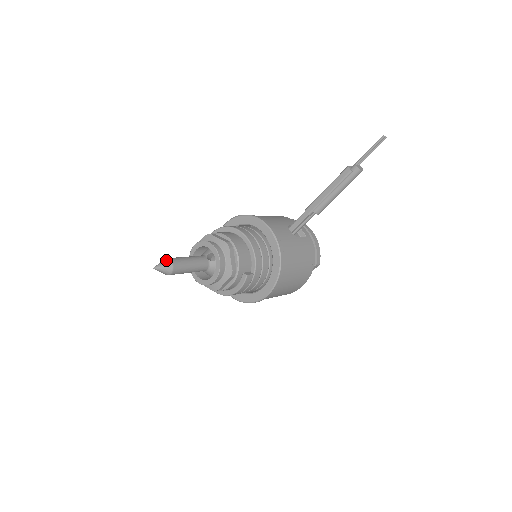
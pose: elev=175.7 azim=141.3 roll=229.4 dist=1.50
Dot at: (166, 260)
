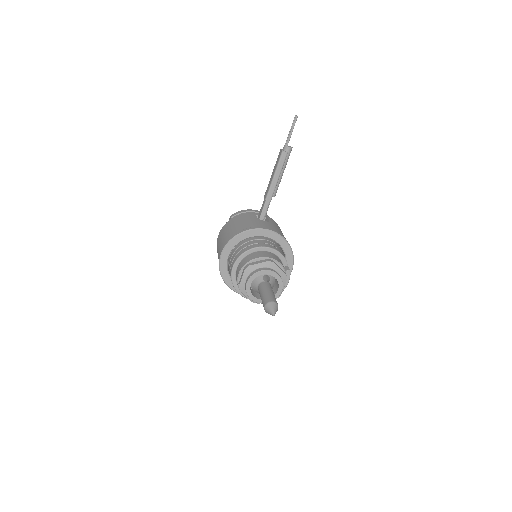
Dot at: (270, 304)
